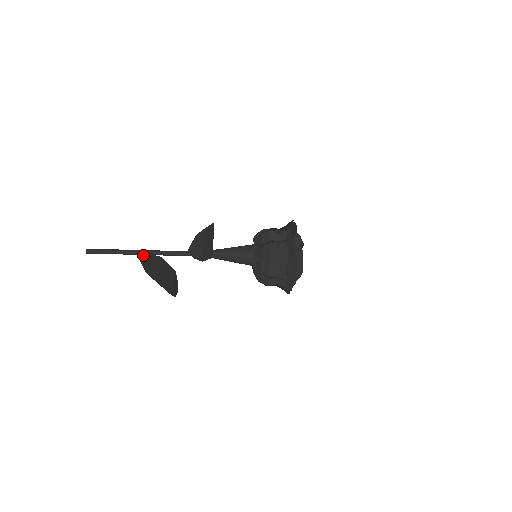
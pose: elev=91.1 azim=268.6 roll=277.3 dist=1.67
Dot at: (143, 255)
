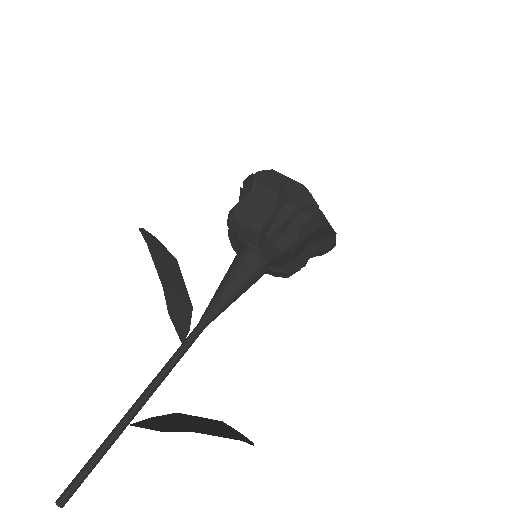
Dot at: (141, 422)
